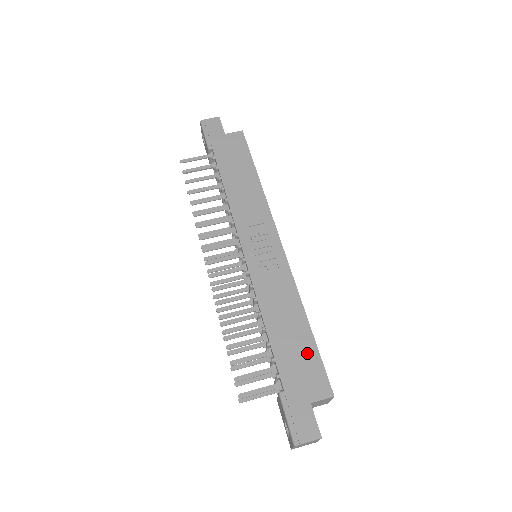
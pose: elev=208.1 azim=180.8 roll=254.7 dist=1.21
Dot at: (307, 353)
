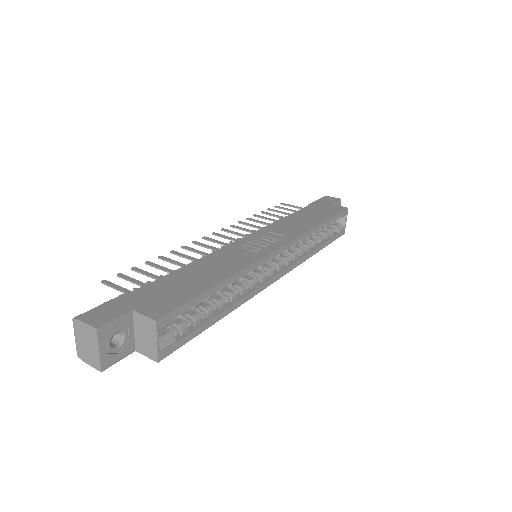
Dot at: (187, 291)
